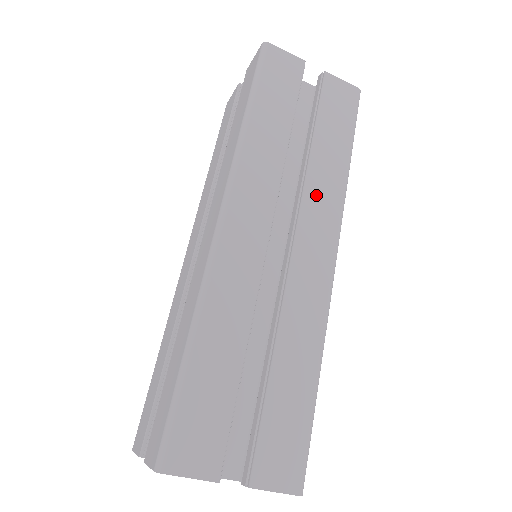
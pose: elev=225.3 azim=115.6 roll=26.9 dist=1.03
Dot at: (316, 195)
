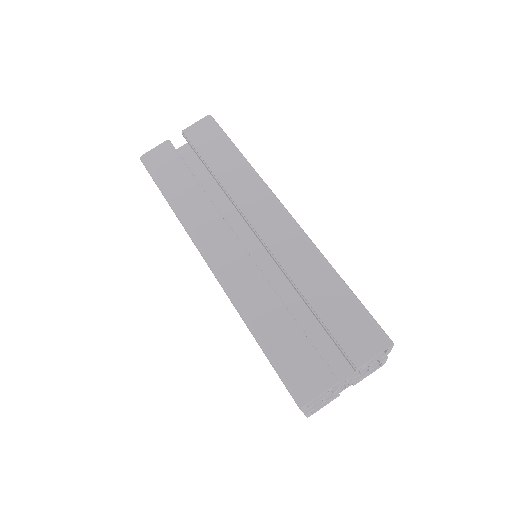
Dot at: (242, 194)
